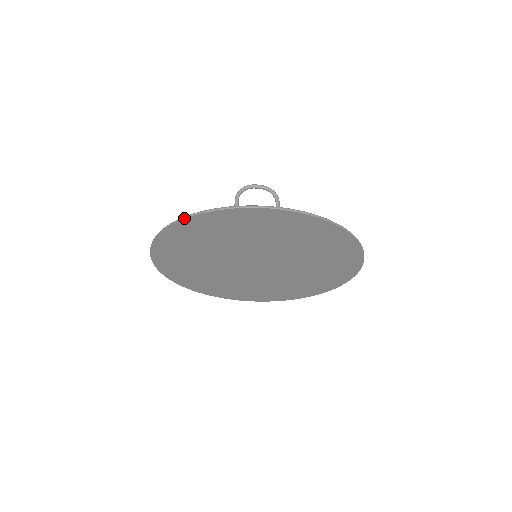
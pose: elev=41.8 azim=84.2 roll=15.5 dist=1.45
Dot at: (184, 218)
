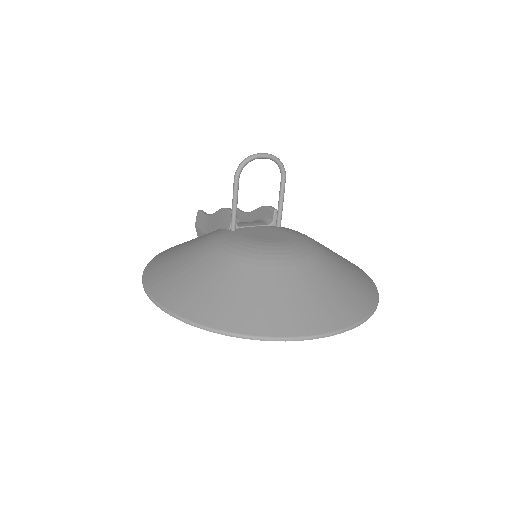
Dot at: (226, 335)
